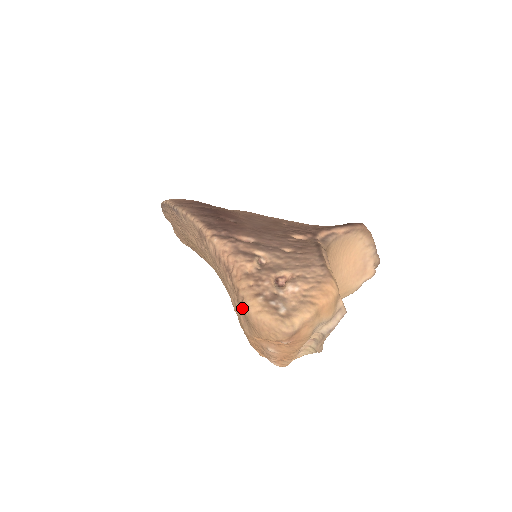
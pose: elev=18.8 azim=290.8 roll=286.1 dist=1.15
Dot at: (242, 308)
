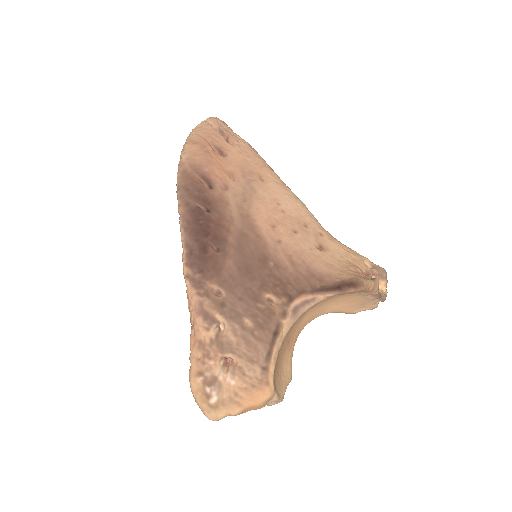
Dot at: occluded
